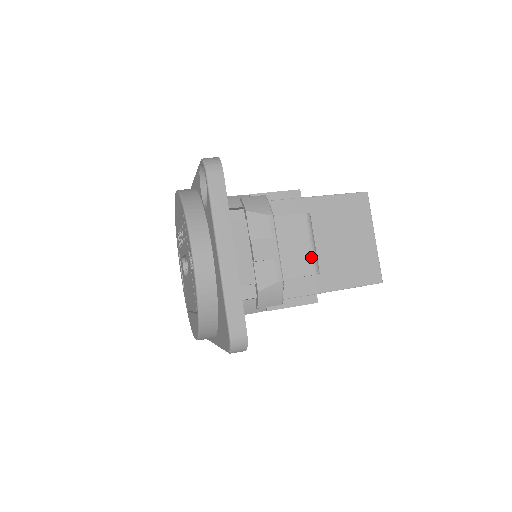
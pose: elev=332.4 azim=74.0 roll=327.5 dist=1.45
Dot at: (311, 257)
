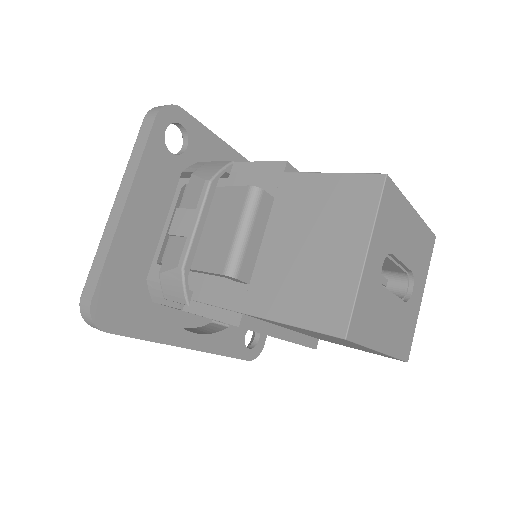
Dot at: (229, 248)
